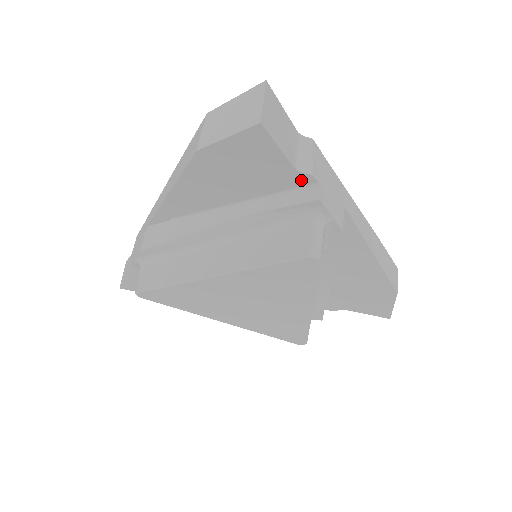
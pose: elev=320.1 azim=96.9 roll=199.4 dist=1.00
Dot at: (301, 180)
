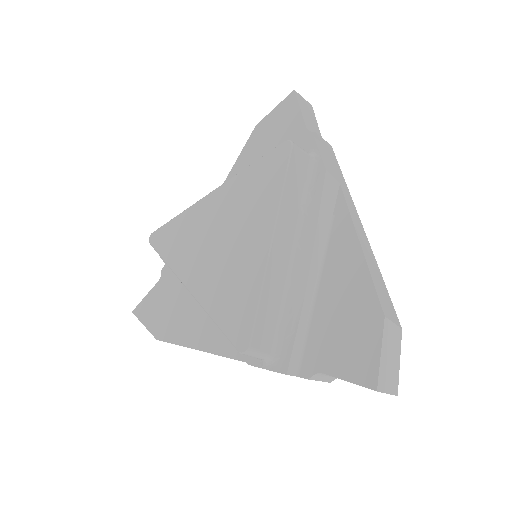
Dot at: occluded
